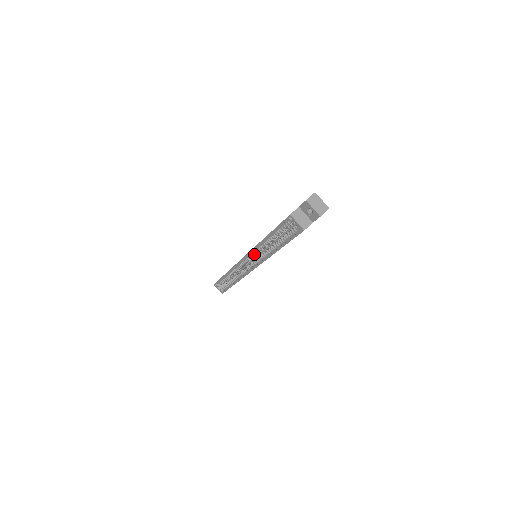
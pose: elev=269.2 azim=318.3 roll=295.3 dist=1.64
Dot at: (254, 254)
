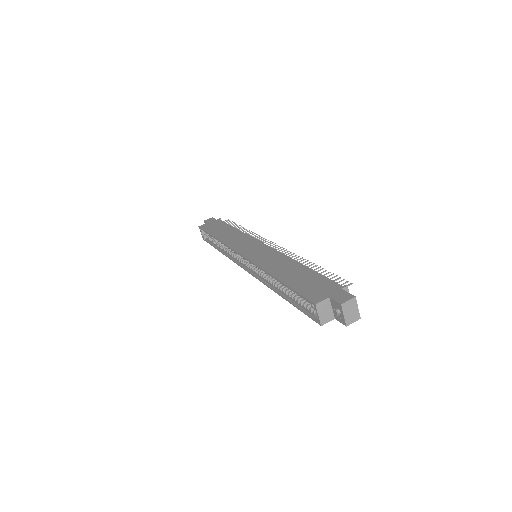
Dot at: occluded
